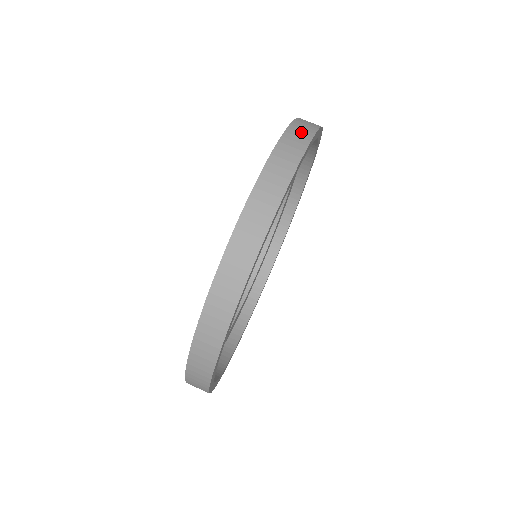
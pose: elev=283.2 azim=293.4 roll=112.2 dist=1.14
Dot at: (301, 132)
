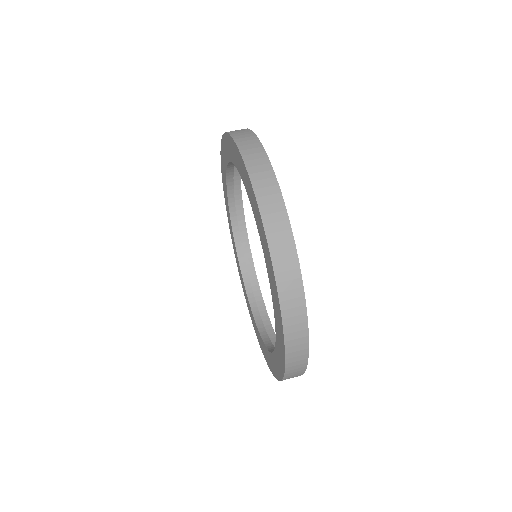
Dot at: (256, 158)
